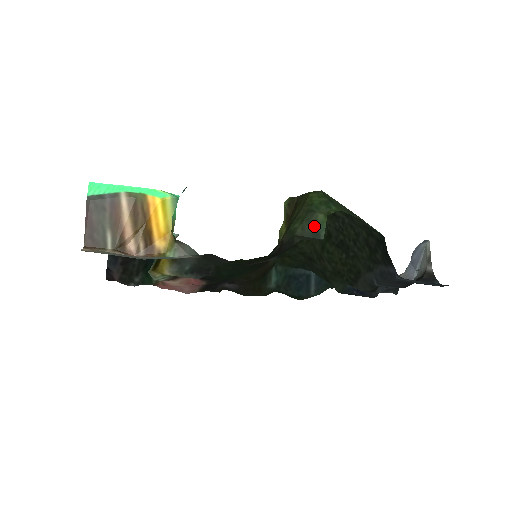
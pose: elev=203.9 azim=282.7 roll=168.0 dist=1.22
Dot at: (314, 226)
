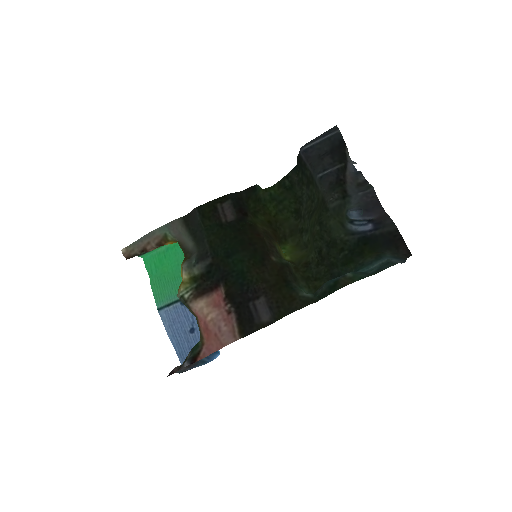
Dot at: (256, 194)
